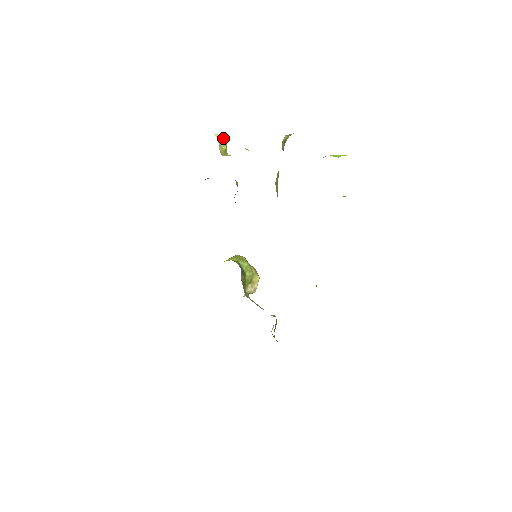
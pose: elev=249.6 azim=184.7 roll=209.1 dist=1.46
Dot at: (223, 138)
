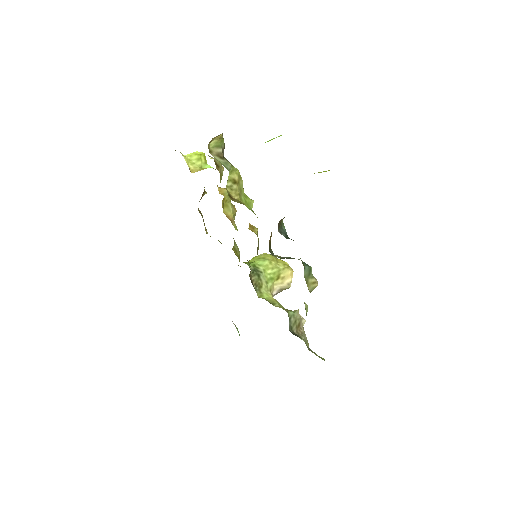
Dot at: (195, 155)
